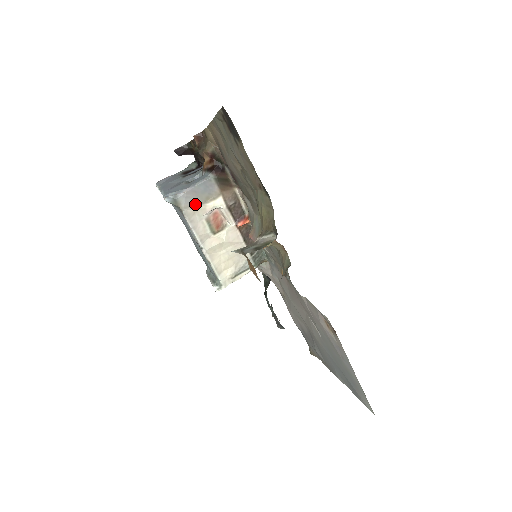
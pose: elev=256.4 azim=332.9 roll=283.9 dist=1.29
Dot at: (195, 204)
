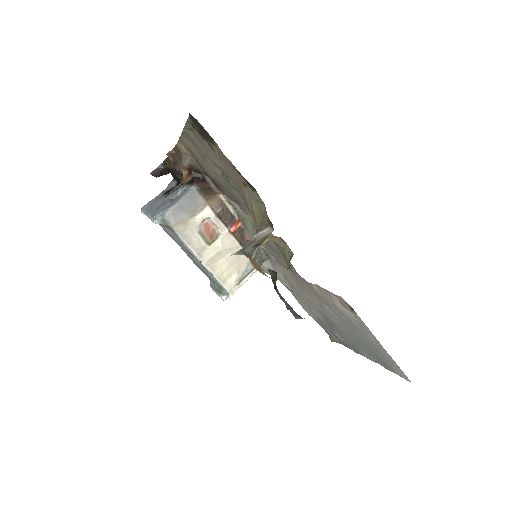
Dot at: (184, 219)
